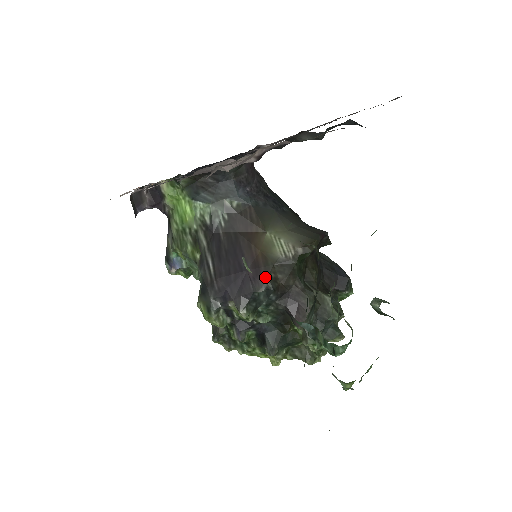
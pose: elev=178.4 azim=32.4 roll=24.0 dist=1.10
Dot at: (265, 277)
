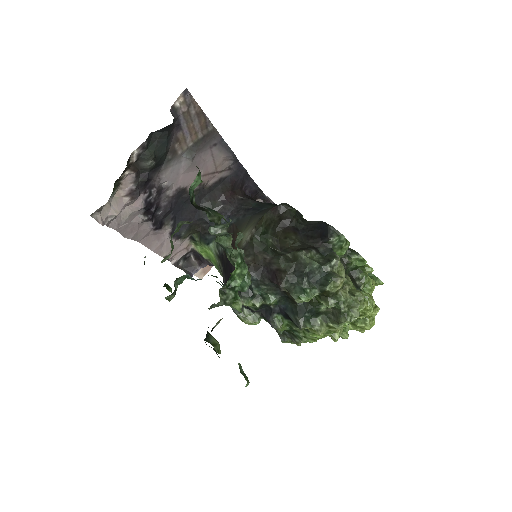
Dot at: occluded
